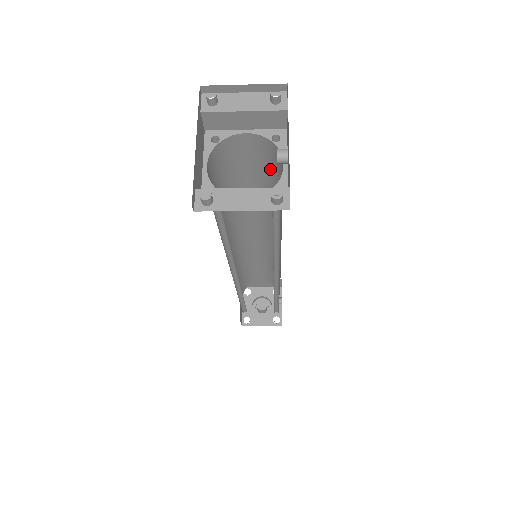
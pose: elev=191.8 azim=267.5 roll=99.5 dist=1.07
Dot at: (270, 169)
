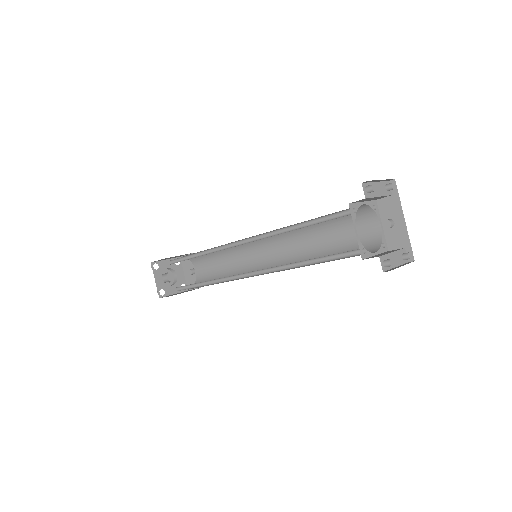
Dot at: (344, 217)
